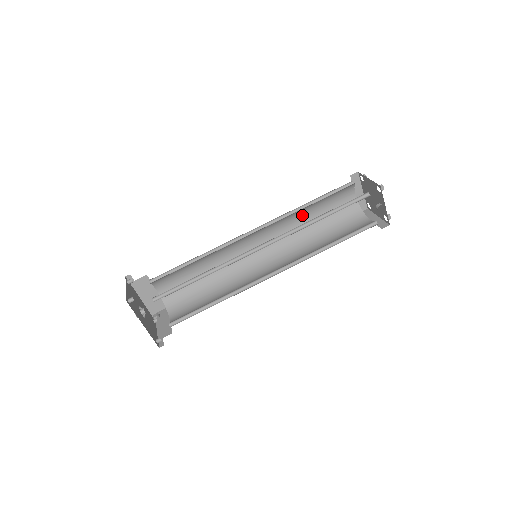
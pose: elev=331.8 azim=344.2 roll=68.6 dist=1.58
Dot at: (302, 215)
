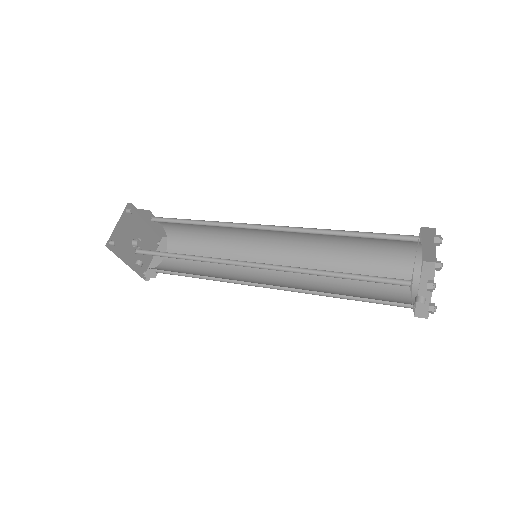
Dot at: occluded
